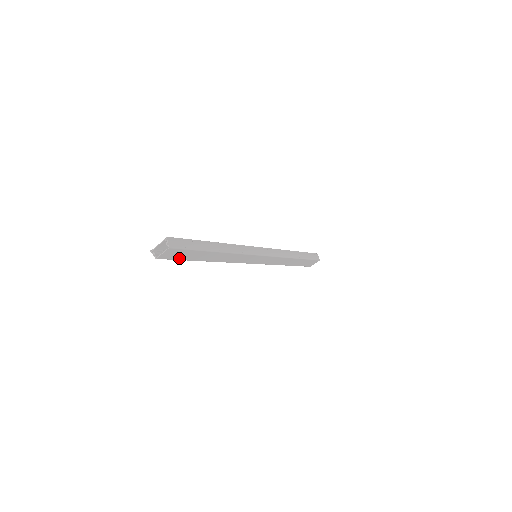
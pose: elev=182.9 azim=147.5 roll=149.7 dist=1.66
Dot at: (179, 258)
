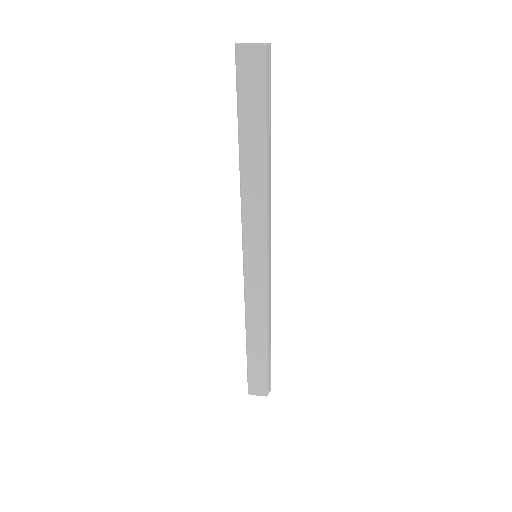
Dot at: (242, 90)
